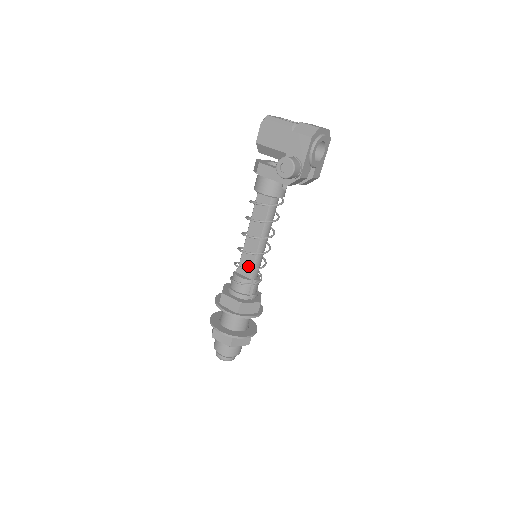
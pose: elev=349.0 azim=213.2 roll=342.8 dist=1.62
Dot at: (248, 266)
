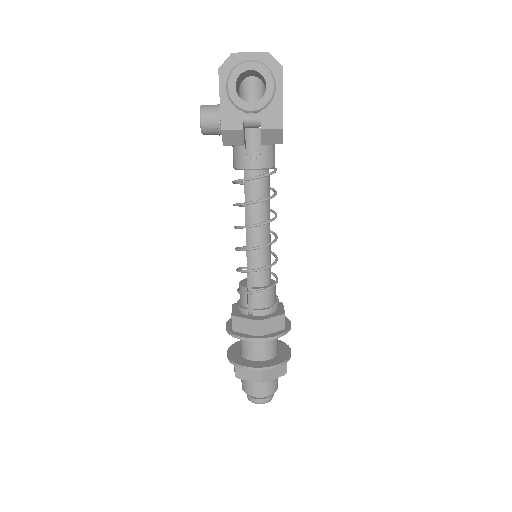
Dot at: occluded
